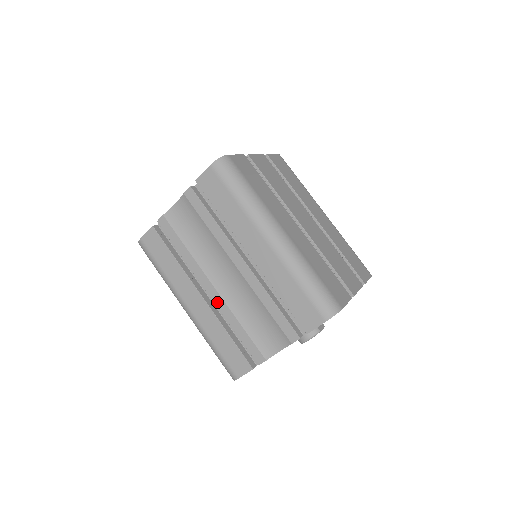
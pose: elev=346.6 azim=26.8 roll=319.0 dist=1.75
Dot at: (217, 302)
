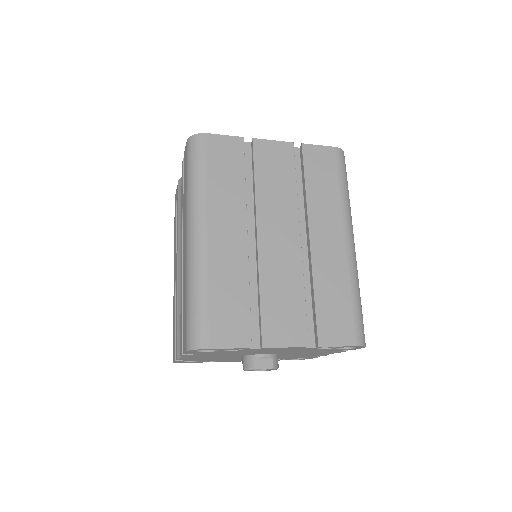
Dot at: (176, 281)
